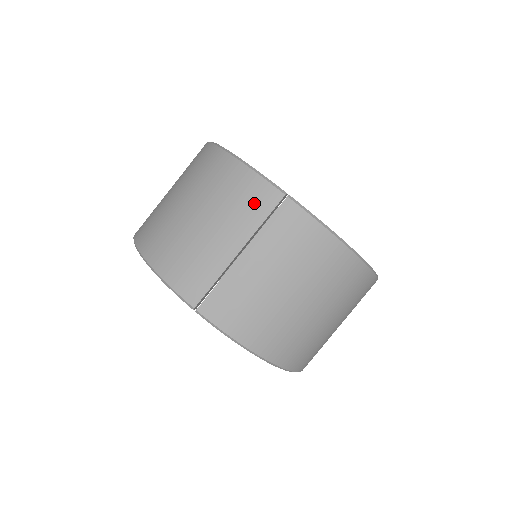
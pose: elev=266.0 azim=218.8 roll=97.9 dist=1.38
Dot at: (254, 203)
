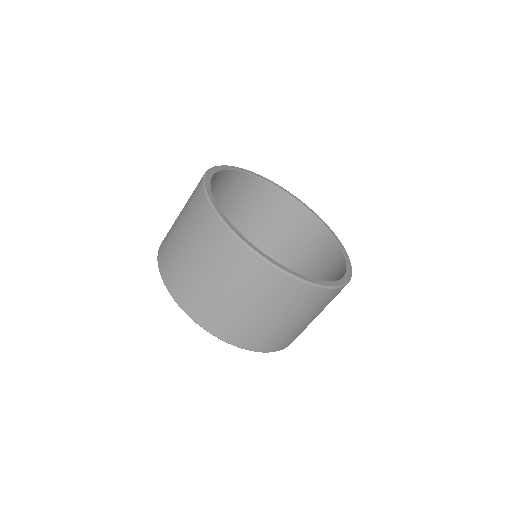
Dot at: (298, 297)
